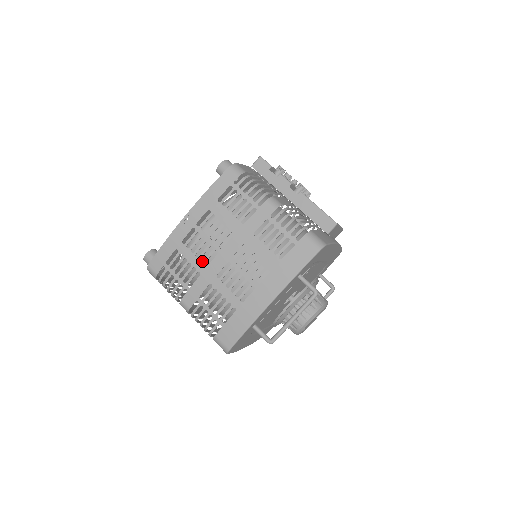
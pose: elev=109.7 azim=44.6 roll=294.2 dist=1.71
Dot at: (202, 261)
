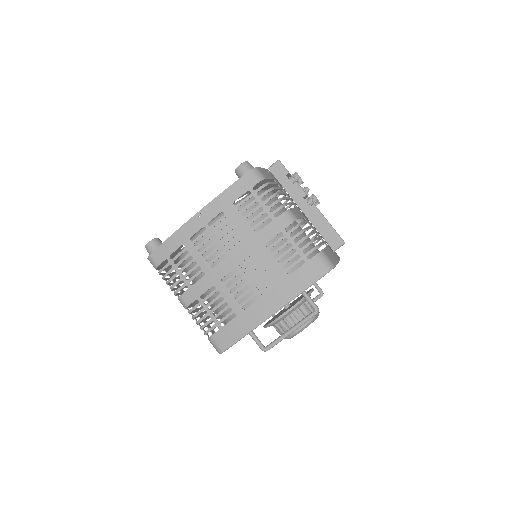
Dot at: occluded
